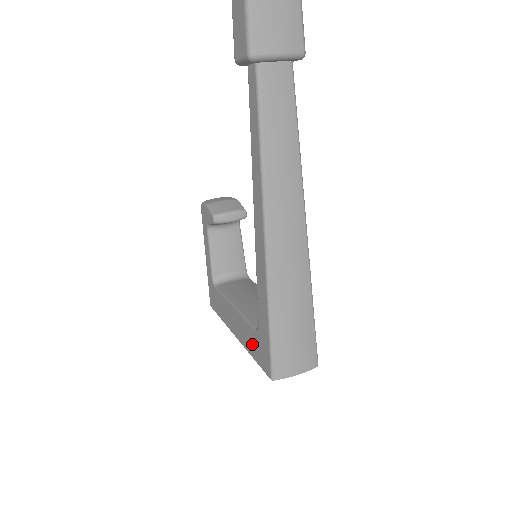
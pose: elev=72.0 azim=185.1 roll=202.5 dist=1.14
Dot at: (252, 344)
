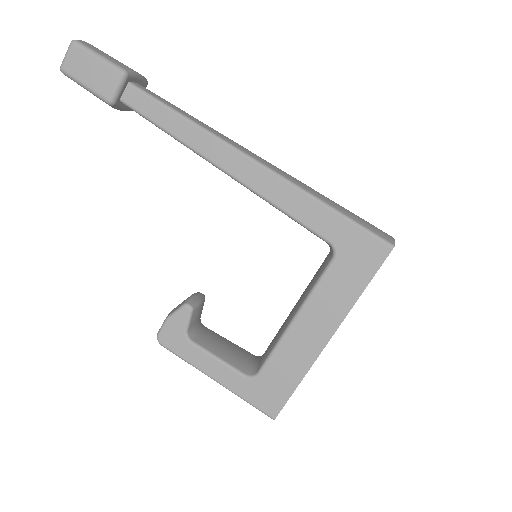
Dot at: (347, 281)
